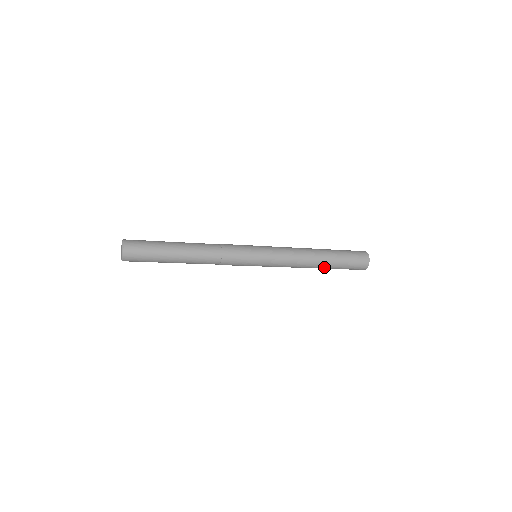
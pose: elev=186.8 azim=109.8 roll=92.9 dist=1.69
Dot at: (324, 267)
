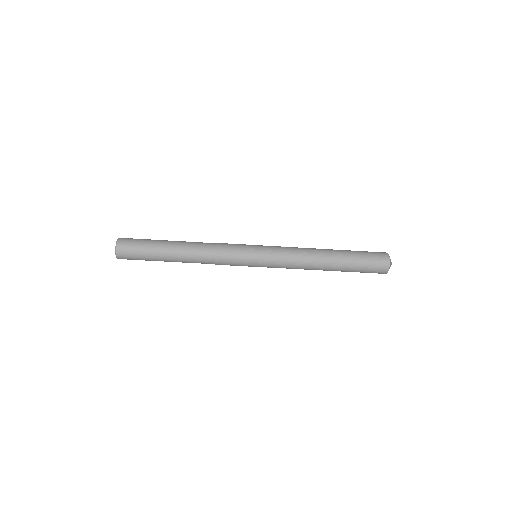
Dot at: (336, 262)
